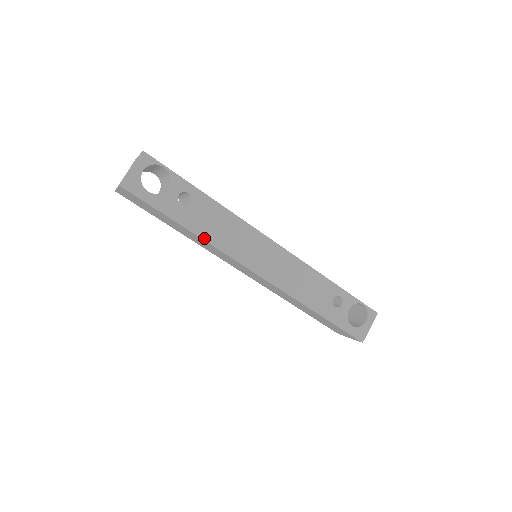
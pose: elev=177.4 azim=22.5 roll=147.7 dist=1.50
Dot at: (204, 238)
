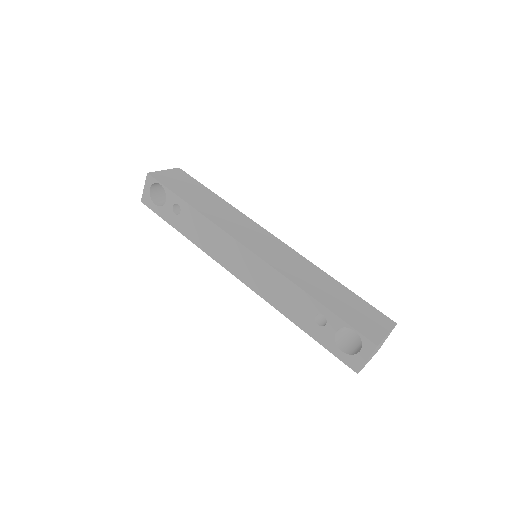
Dot at: (194, 242)
